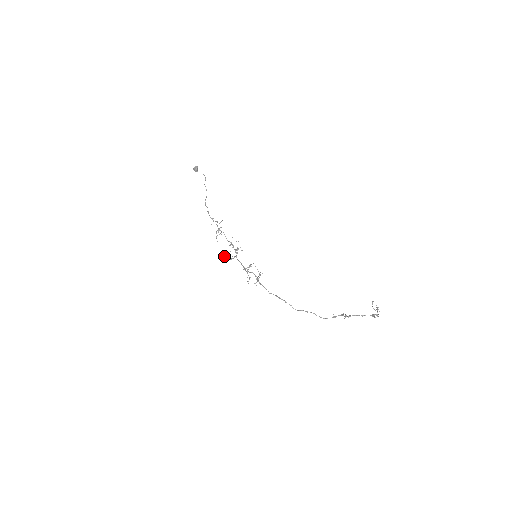
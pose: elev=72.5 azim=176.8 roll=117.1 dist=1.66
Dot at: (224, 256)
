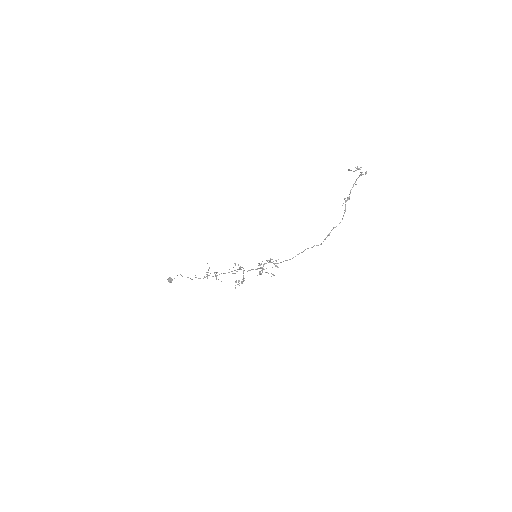
Dot at: (239, 285)
